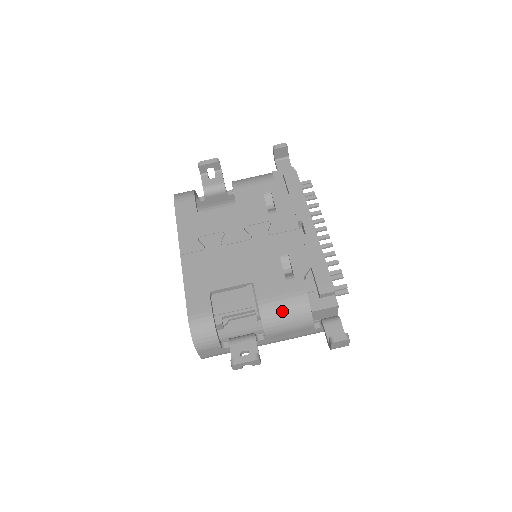
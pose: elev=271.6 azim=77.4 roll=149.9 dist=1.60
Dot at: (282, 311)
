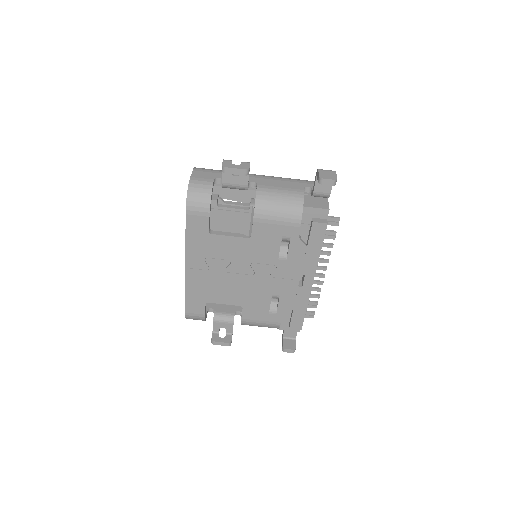
Dot at: (258, 326)
